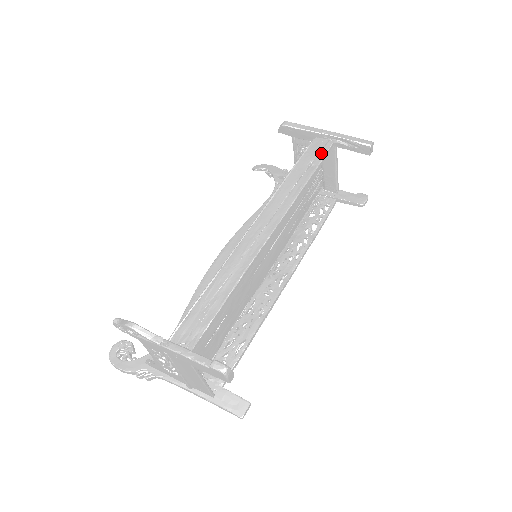
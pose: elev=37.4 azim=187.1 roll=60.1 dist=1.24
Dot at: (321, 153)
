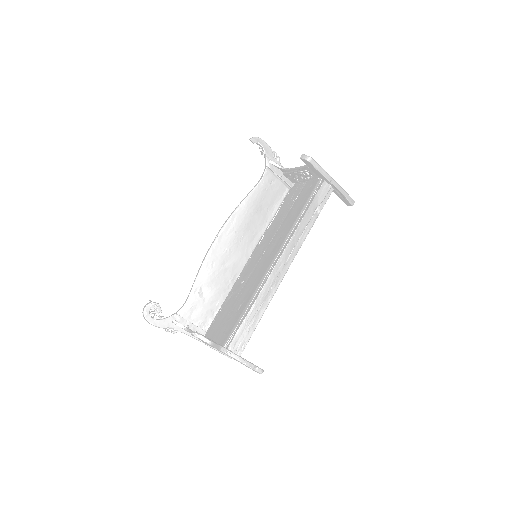
Dot at: (325, 200)
